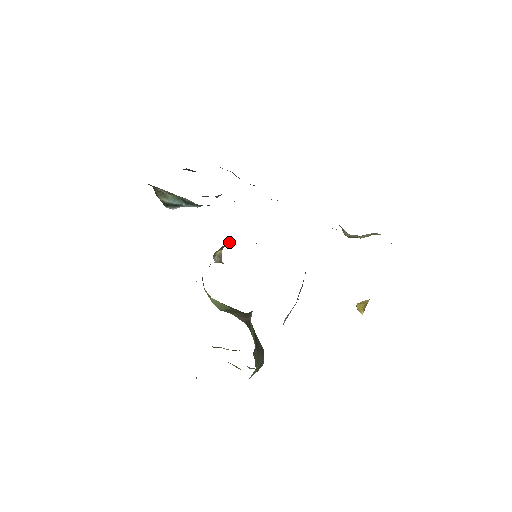
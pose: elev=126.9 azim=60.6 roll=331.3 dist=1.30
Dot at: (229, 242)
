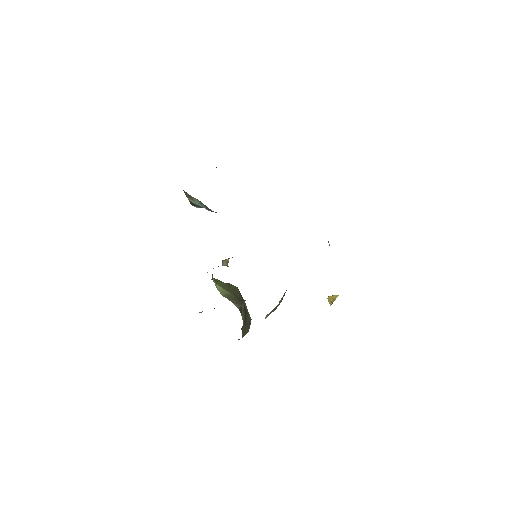
Dot at: occluded
